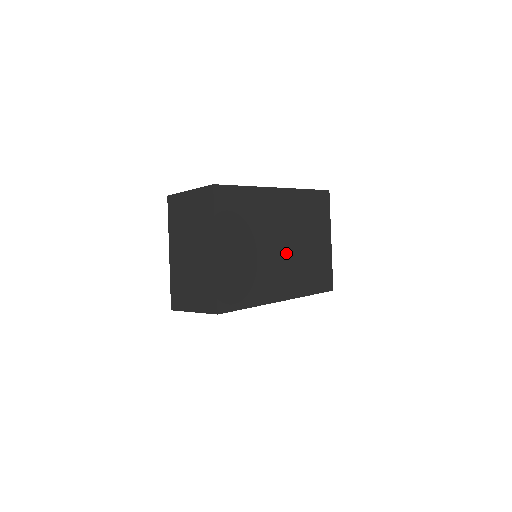
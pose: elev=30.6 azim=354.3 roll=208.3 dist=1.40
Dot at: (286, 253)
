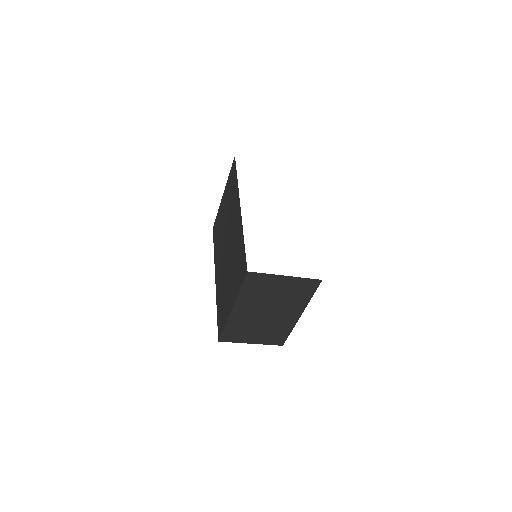
Dot at: occluded
